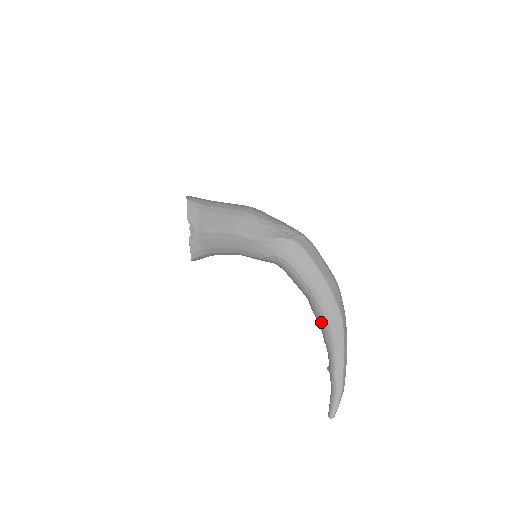
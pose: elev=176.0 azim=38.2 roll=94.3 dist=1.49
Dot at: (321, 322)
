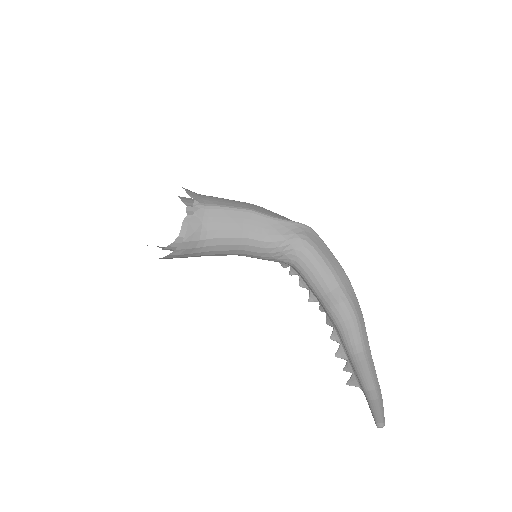
Dot at: (345, 314)
